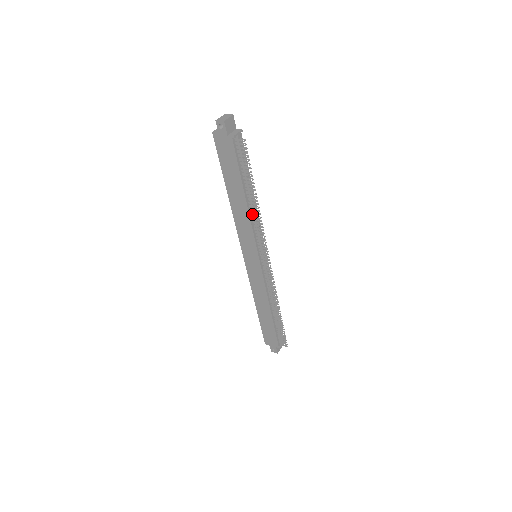
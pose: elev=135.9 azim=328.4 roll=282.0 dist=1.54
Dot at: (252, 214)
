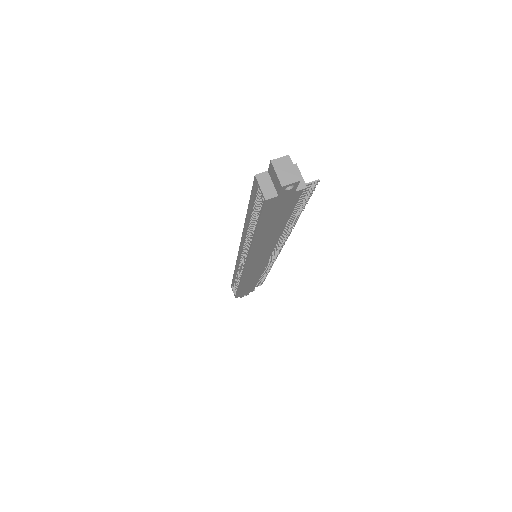
Dot at: occluded
